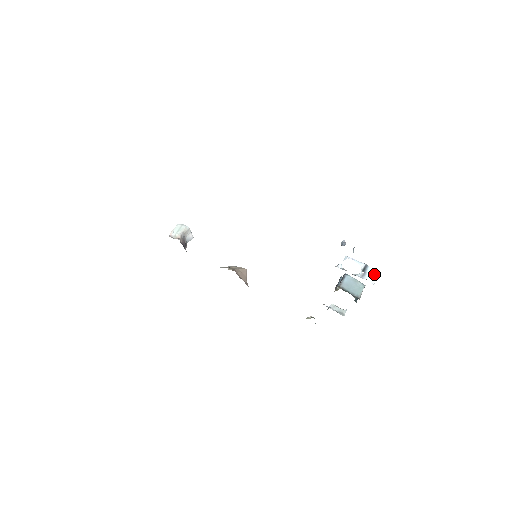
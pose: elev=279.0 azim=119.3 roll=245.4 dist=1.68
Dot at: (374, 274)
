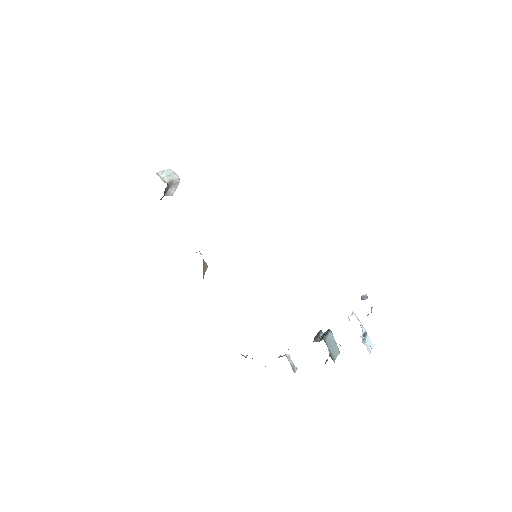
Dot at: (370, 345)
